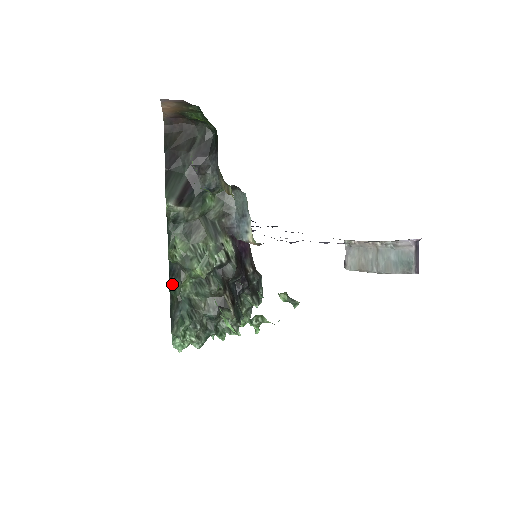
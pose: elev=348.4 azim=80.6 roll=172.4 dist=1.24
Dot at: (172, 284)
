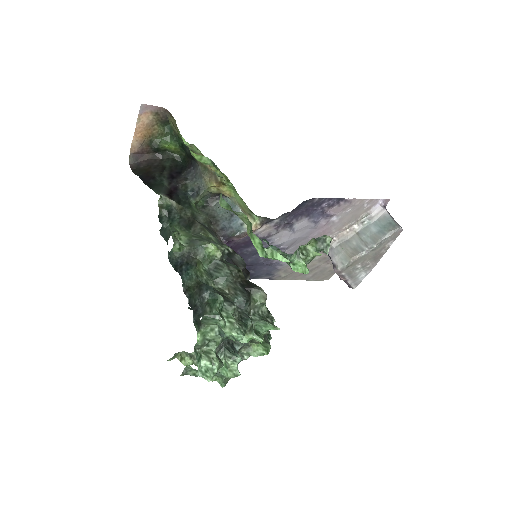
Dot at: (185, 272)
